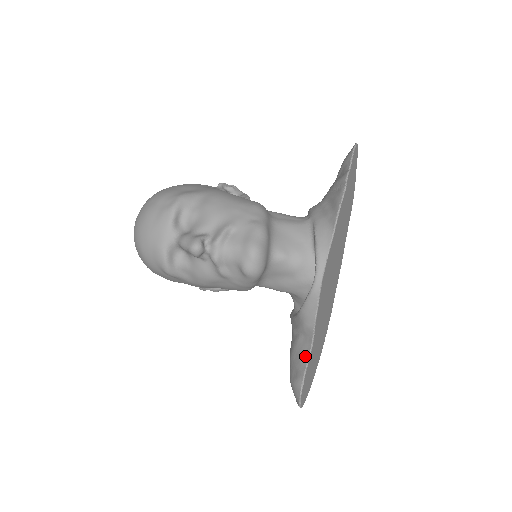
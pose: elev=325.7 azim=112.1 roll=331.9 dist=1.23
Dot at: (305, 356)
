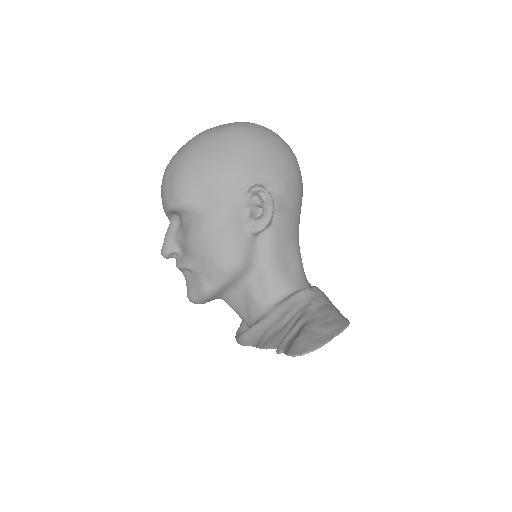
Dot at: occluded
